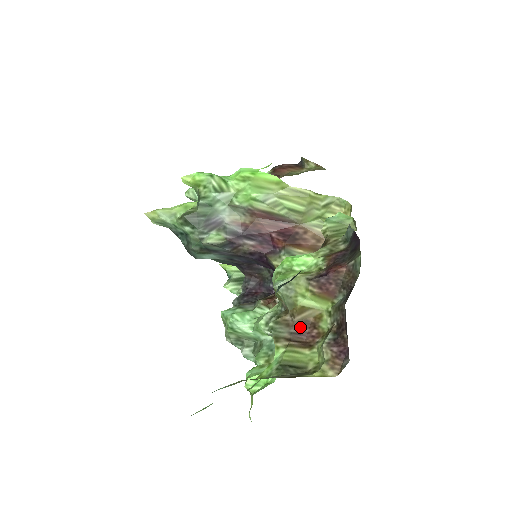
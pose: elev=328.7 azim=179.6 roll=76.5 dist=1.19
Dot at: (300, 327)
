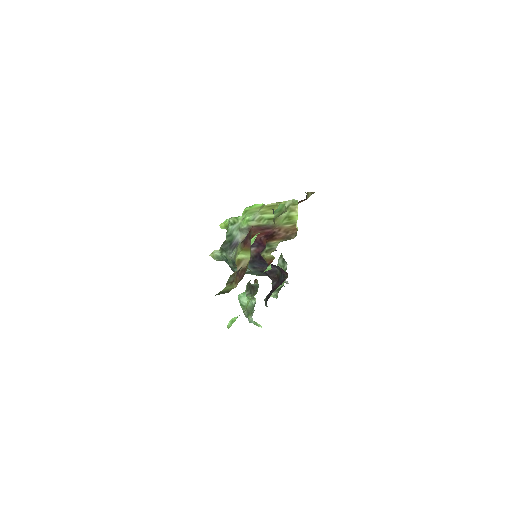
Dot at: (240, 273)
